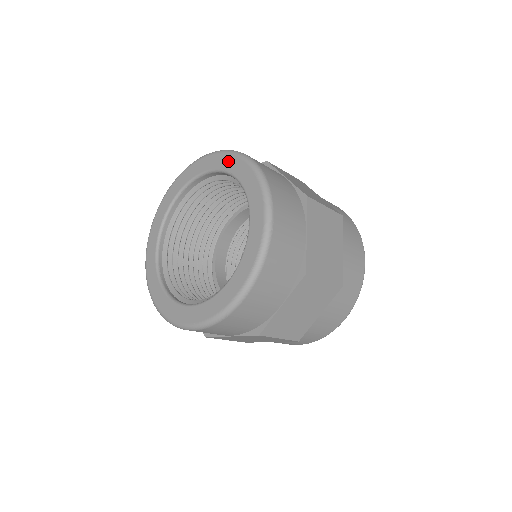
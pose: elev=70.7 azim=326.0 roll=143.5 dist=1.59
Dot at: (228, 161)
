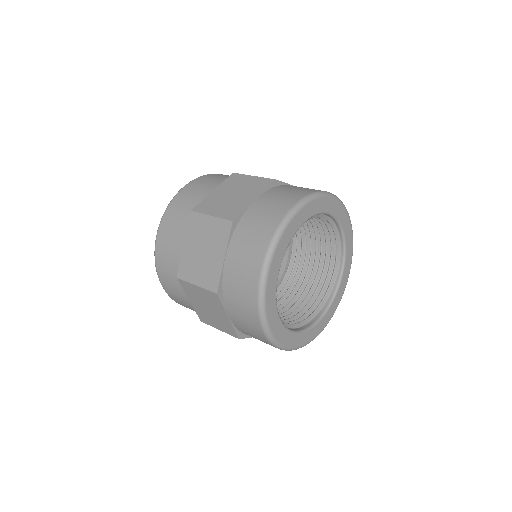
Dot at: occluded
